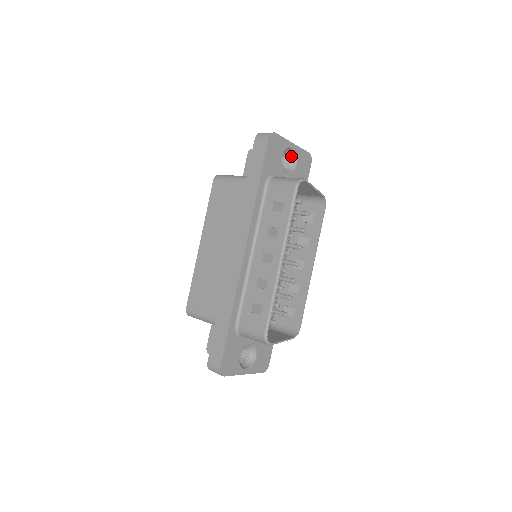
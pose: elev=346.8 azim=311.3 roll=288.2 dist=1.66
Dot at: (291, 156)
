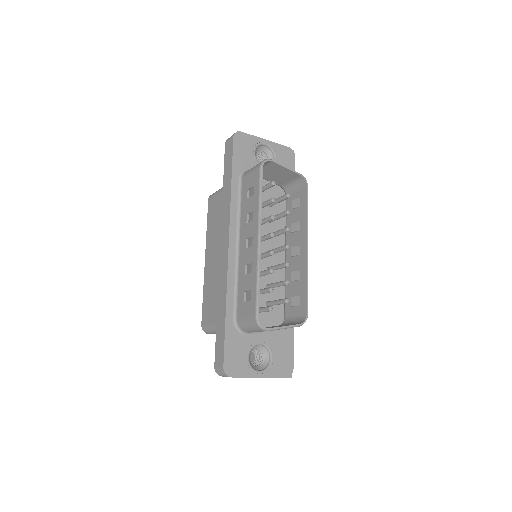
Dot at: (269, 153)
